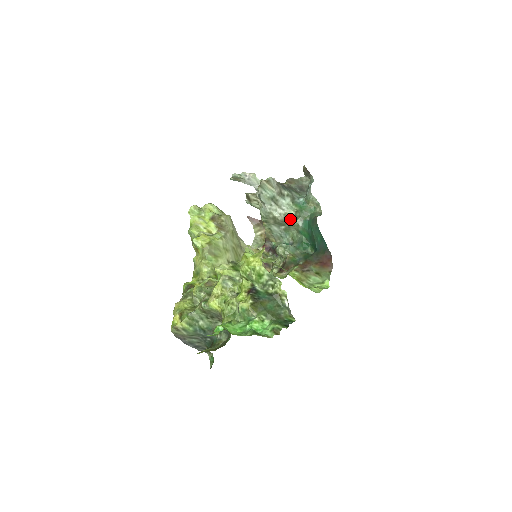
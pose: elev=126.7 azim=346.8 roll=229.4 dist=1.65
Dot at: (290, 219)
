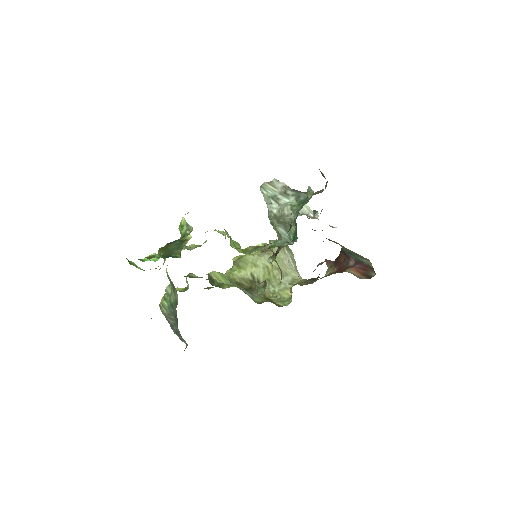
Dot at: (287, 214)
